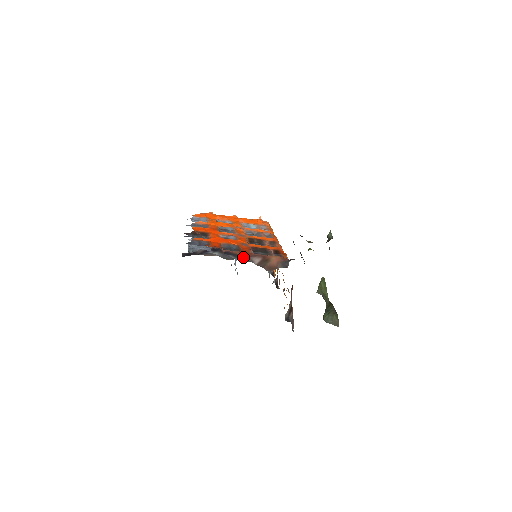
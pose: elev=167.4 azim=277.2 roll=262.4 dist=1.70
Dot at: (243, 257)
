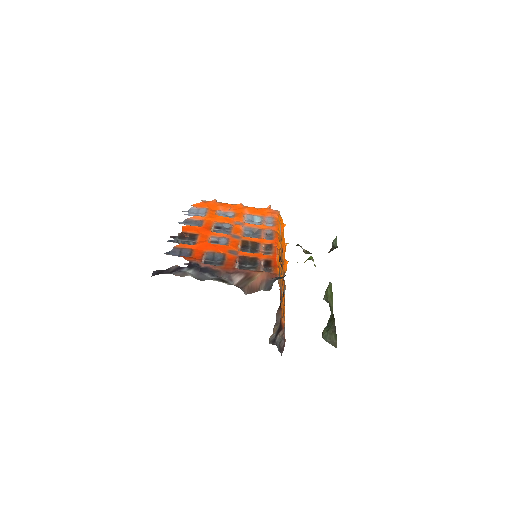
Dot at: (222, 275)
